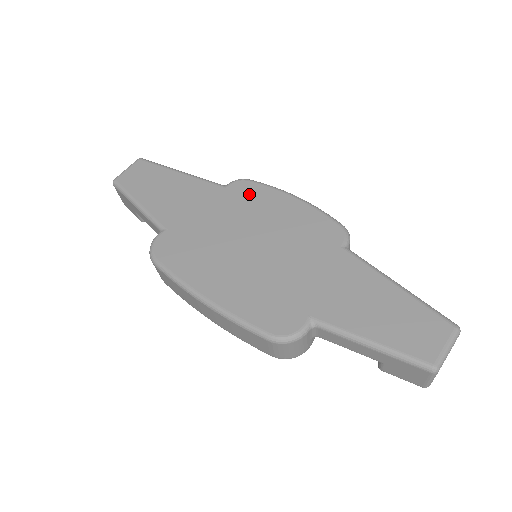
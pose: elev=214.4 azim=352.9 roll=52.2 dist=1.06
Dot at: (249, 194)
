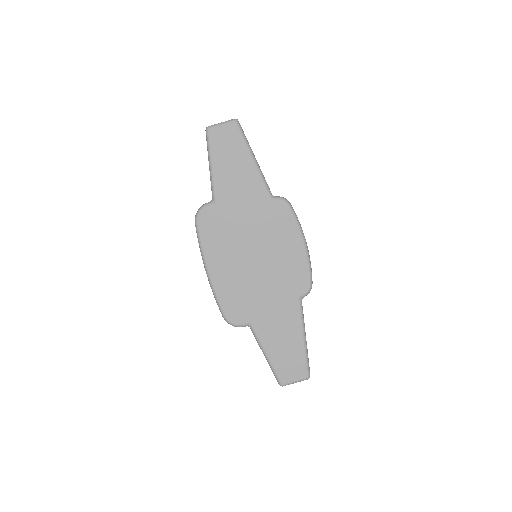
Dot at: (281, 218)
